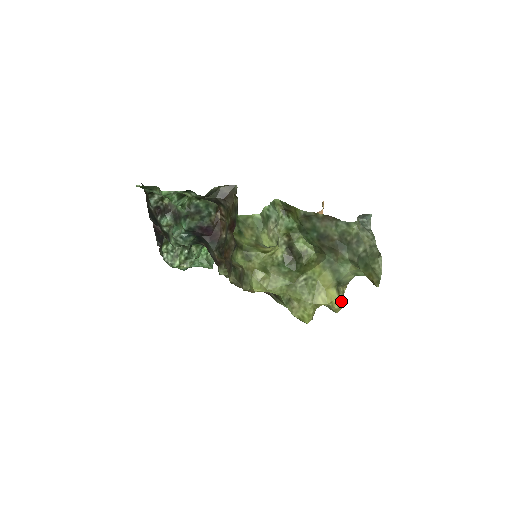
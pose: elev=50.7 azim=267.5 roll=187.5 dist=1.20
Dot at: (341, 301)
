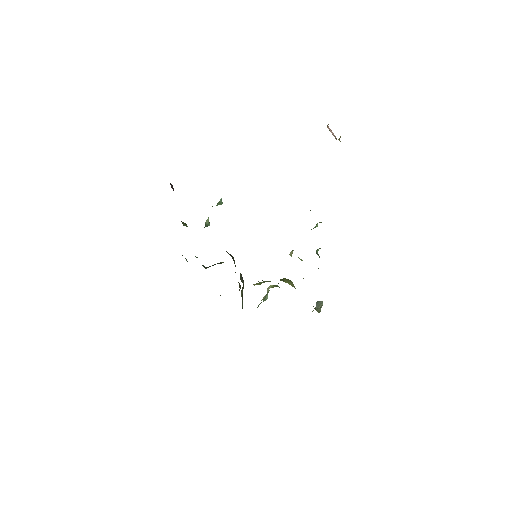
Dot at: occluded
